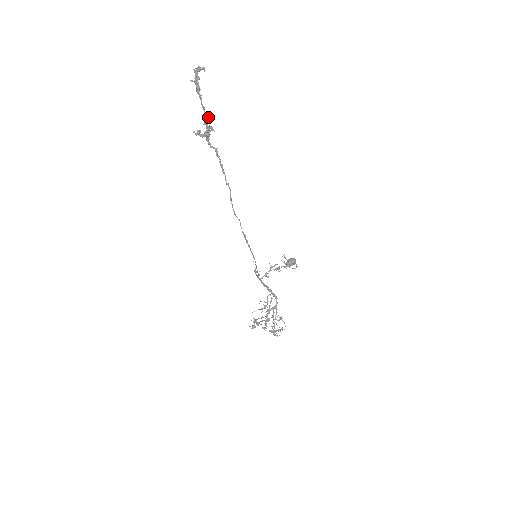
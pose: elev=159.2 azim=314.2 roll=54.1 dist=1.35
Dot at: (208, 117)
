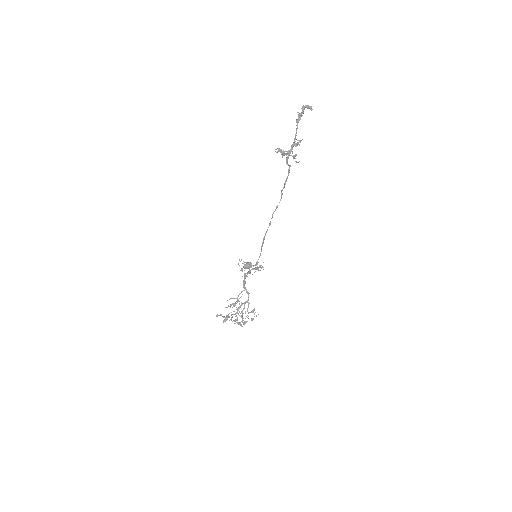
Dot at: (298, 142)
